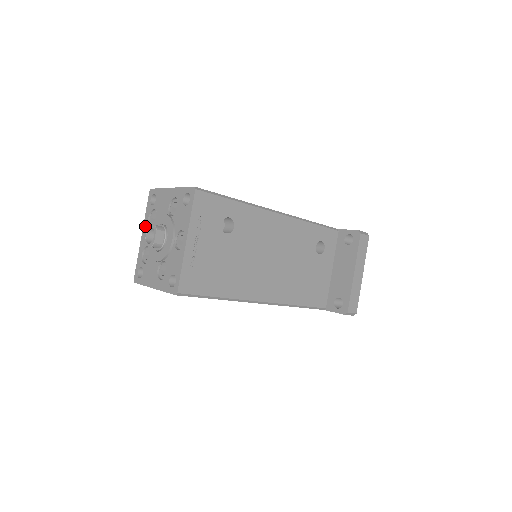
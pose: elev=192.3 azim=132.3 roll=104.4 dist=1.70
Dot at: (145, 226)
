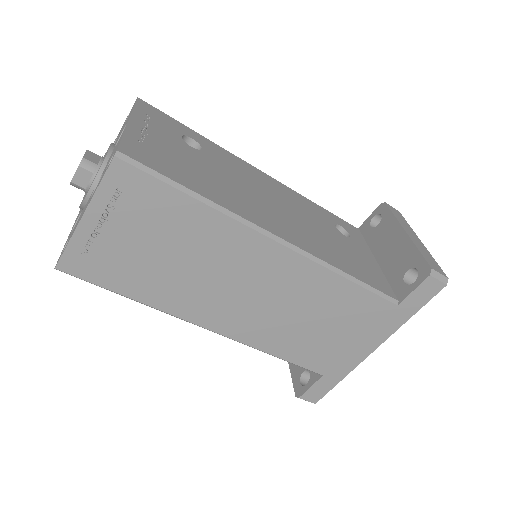
Dot at: (78, 214)
